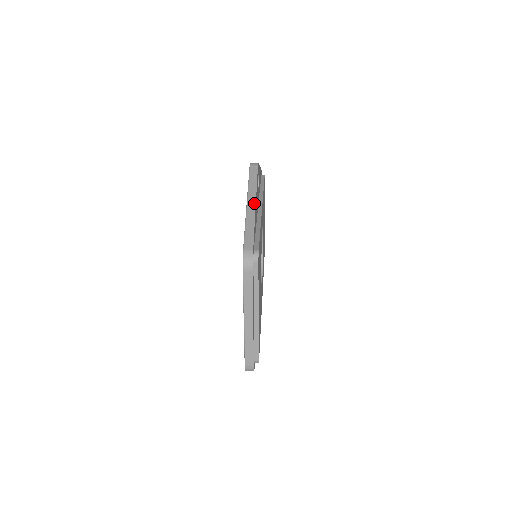
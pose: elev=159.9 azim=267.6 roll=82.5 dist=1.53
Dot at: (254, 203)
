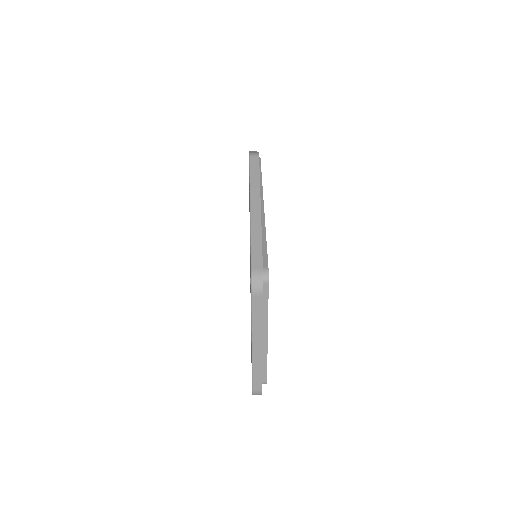
Dot at: (259, 207)
